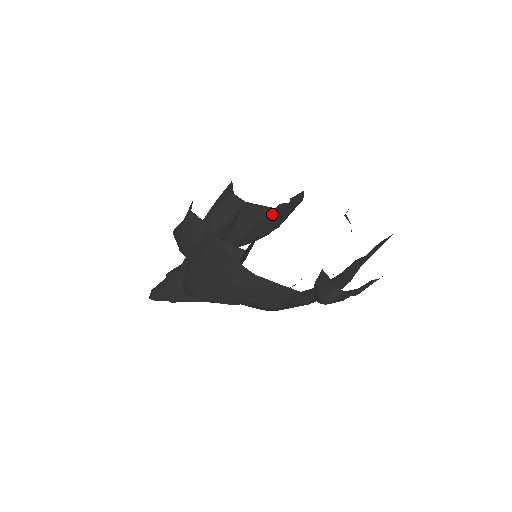
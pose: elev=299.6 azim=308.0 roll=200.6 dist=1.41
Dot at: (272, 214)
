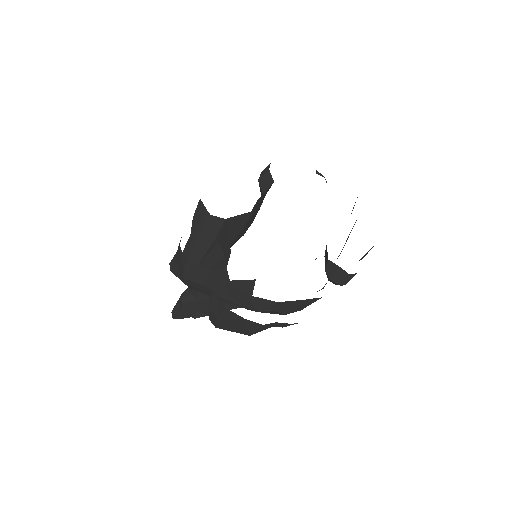
Dot at: occluded
